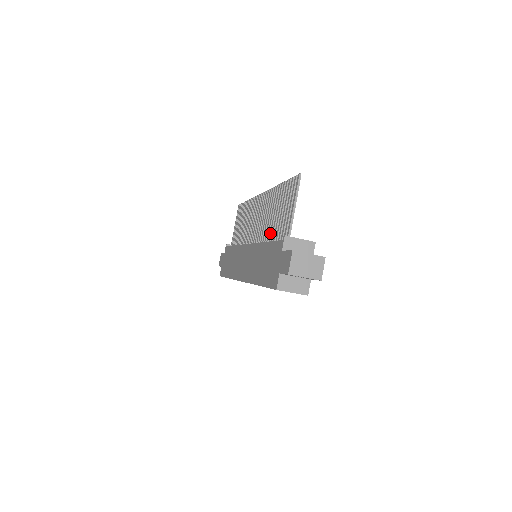
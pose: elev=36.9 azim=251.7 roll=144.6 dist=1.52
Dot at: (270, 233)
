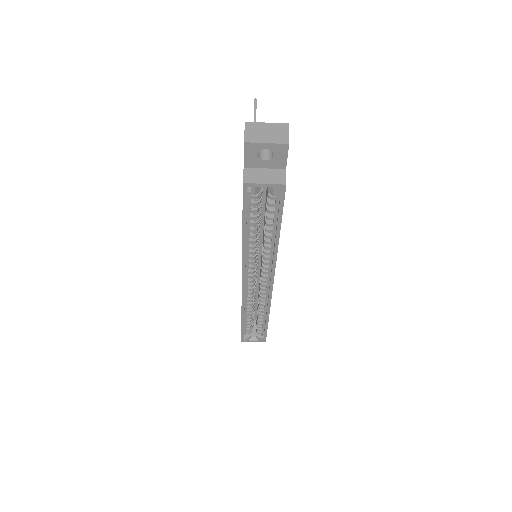
Dot at: occluded
